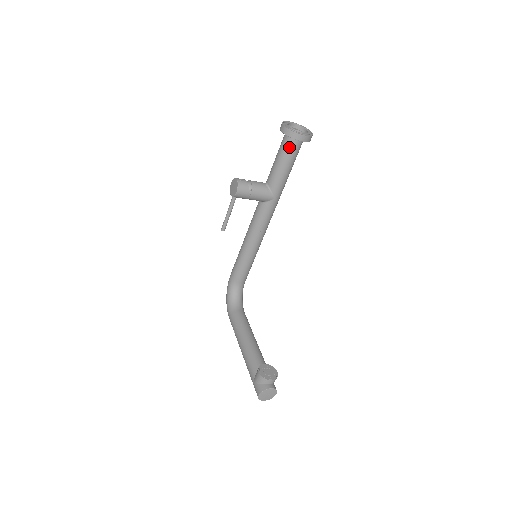
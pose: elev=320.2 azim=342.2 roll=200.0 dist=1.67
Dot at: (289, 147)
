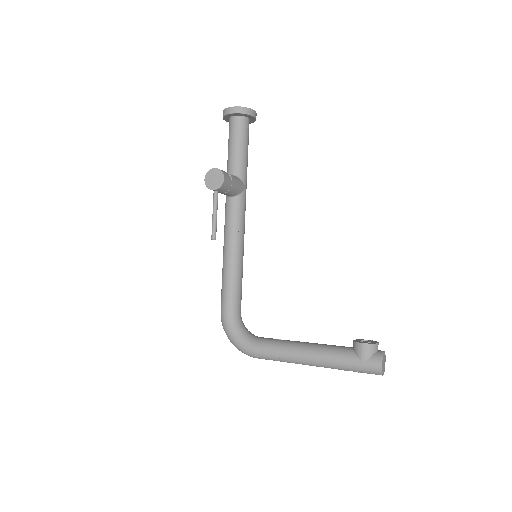
Dot at: (244, 128)
